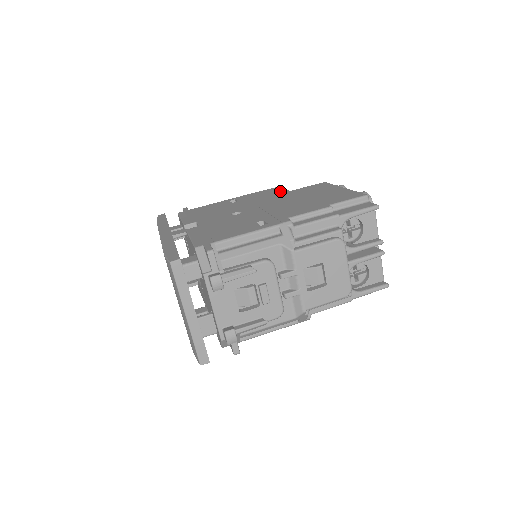
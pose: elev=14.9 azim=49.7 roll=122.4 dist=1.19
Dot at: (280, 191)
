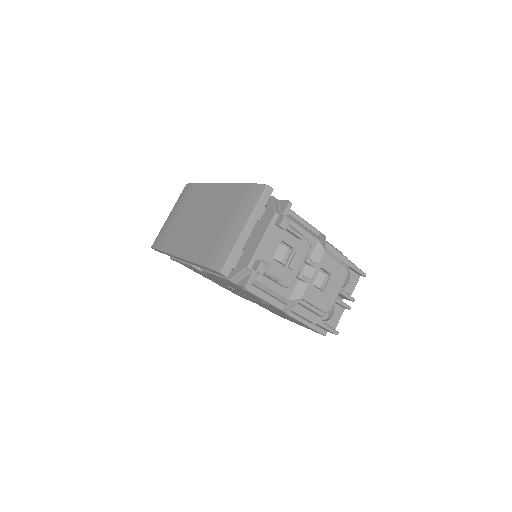
Dot at: occluded
